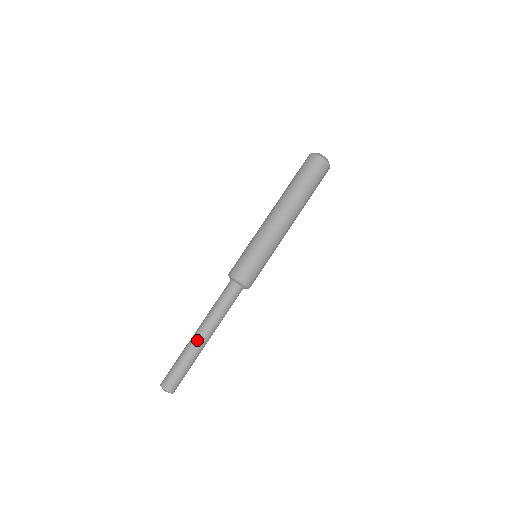
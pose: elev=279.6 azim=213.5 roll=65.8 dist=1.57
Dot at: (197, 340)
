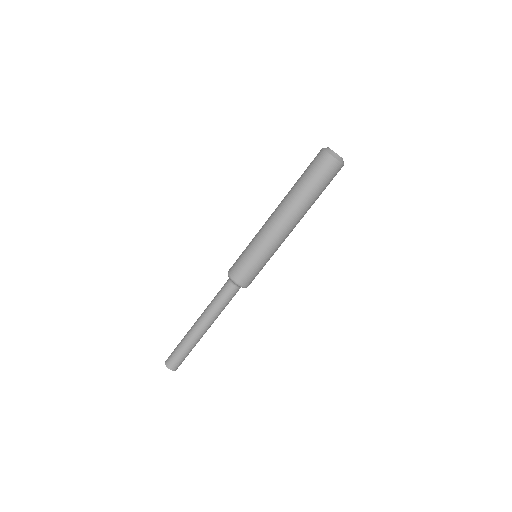
Dot at: (197, 332)
